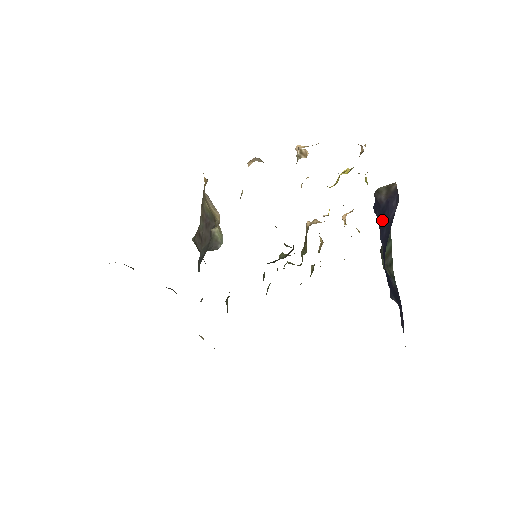
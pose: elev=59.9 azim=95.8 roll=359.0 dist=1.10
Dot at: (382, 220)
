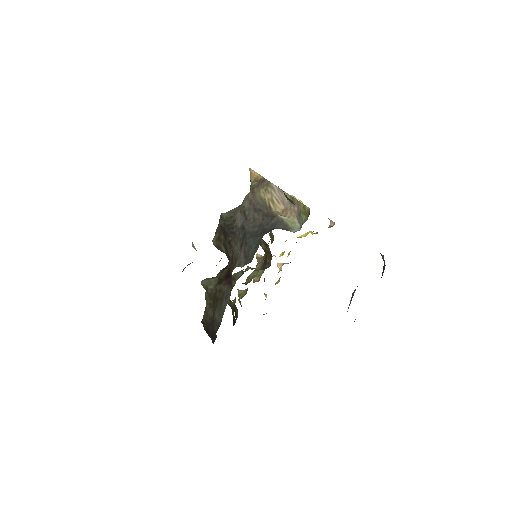
Dot at: occluded
